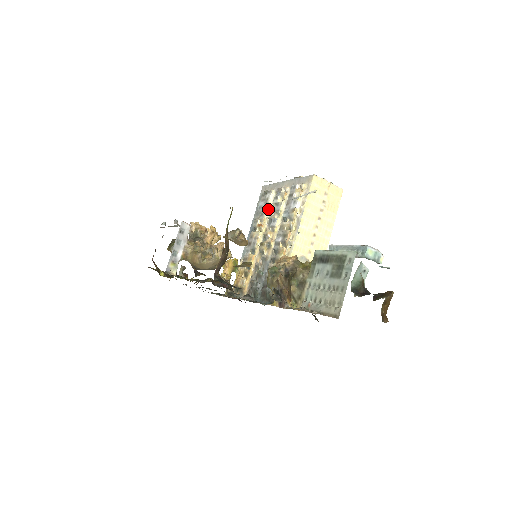
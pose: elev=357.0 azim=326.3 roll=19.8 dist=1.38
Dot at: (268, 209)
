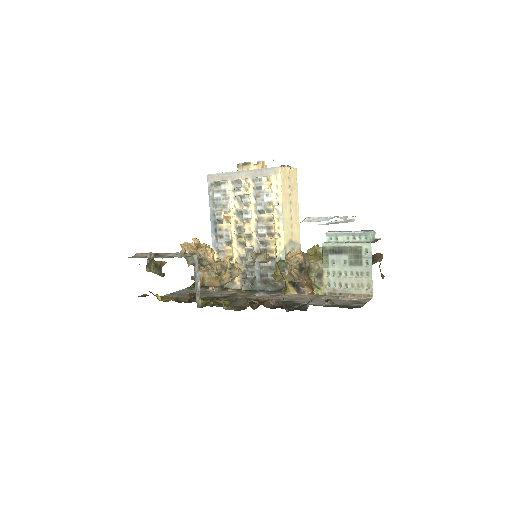
Dot at: (229, 200)
